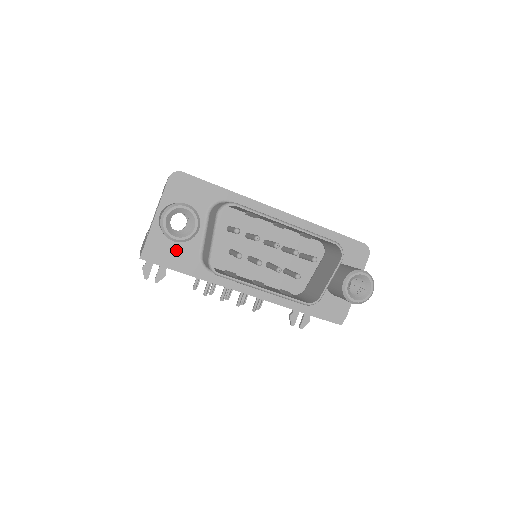
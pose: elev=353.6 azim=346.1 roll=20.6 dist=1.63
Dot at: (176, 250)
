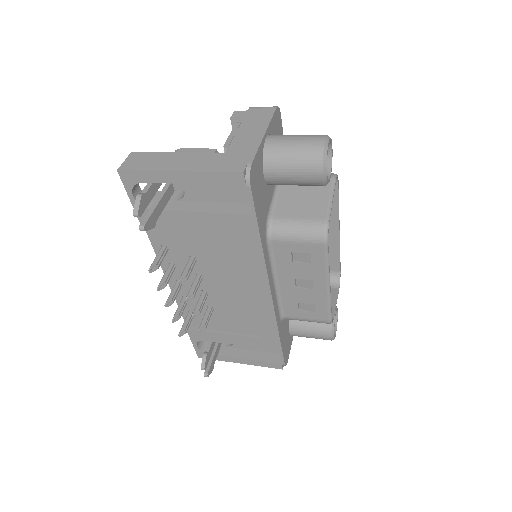
Dot at: (262, 192)
